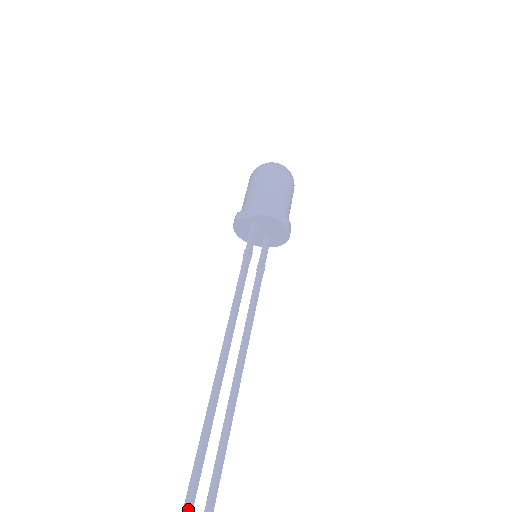
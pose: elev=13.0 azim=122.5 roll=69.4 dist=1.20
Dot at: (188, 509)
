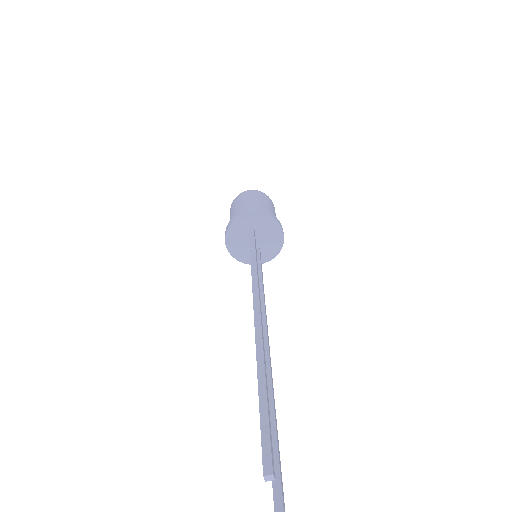
Dot at: (272, 468)
